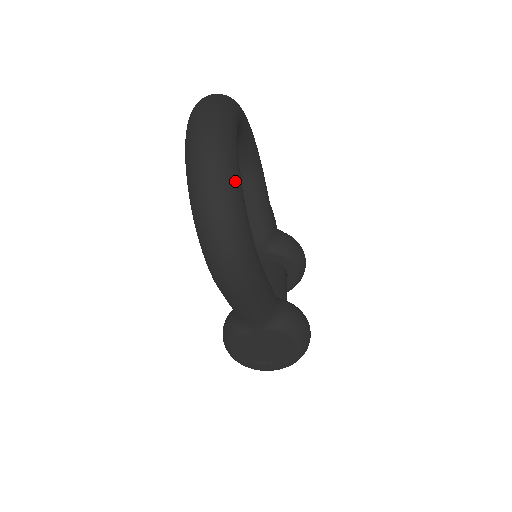
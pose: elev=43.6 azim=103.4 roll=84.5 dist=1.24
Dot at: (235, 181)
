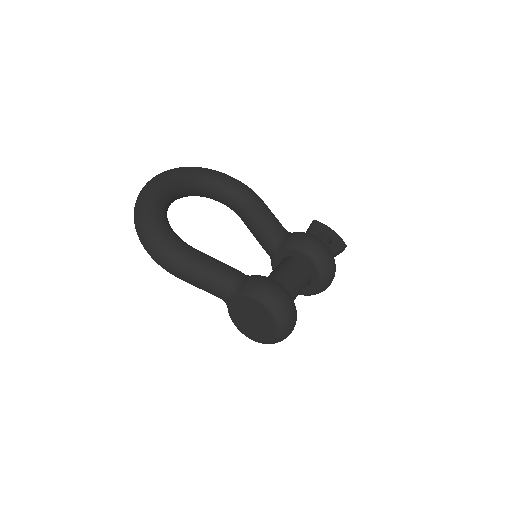
Dot at: (146, 206)
